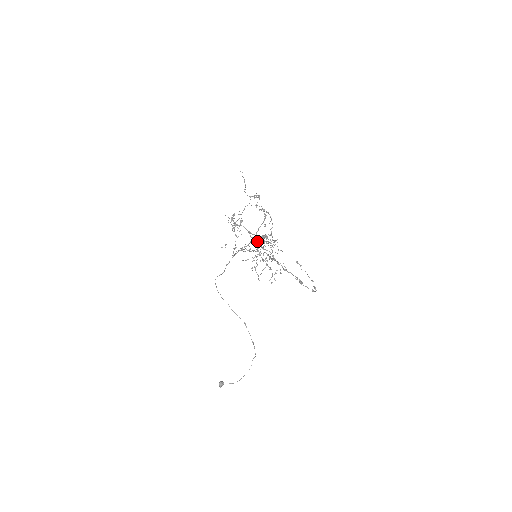
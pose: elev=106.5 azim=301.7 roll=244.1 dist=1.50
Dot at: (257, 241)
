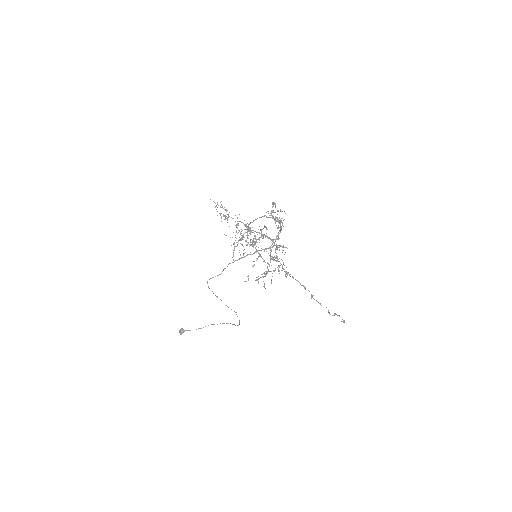
Dot at: occluded
